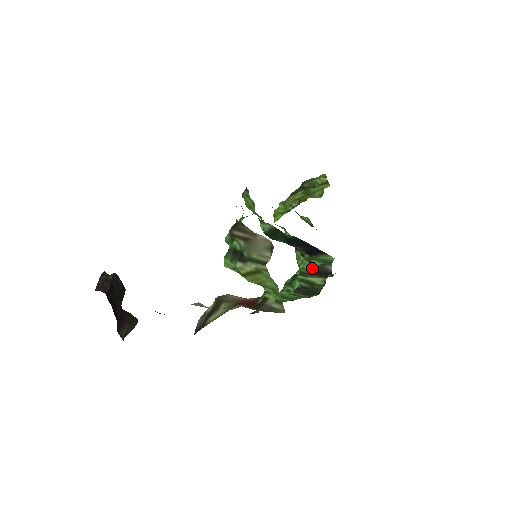
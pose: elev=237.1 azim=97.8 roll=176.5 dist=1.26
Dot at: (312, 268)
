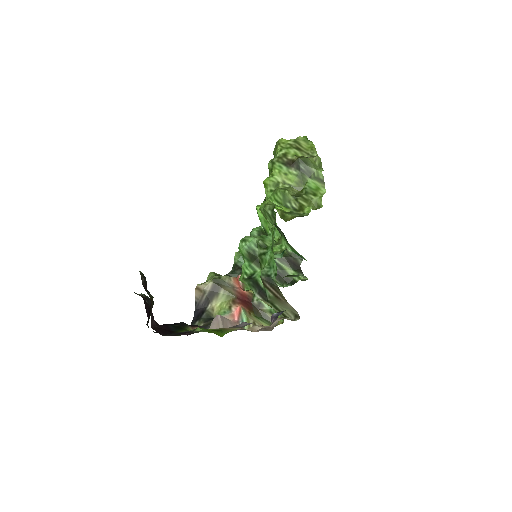
Dot at: (284, 249)
